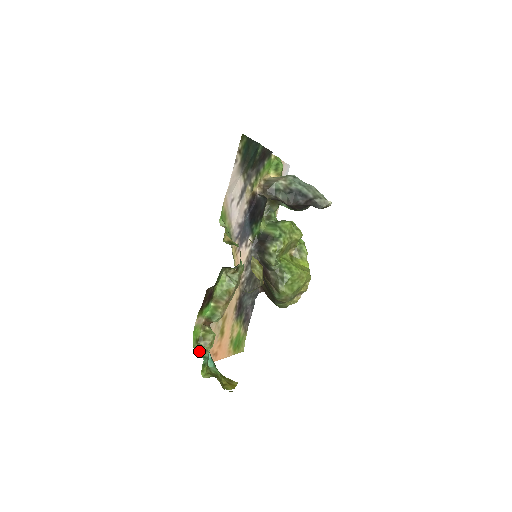
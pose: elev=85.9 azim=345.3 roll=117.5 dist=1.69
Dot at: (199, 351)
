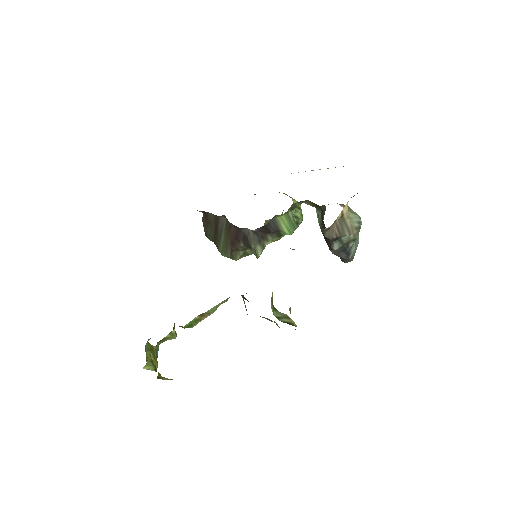
Dot at: (156, 353)
